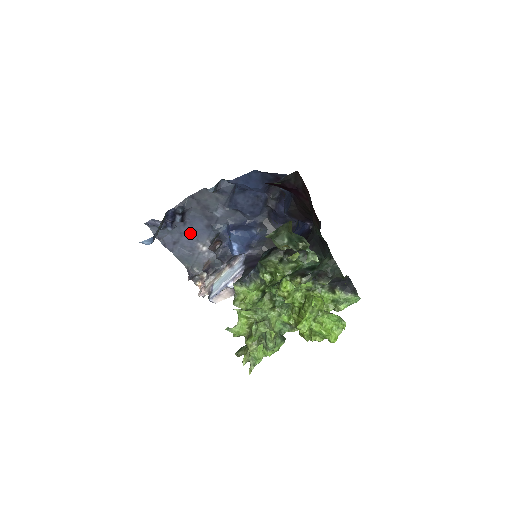
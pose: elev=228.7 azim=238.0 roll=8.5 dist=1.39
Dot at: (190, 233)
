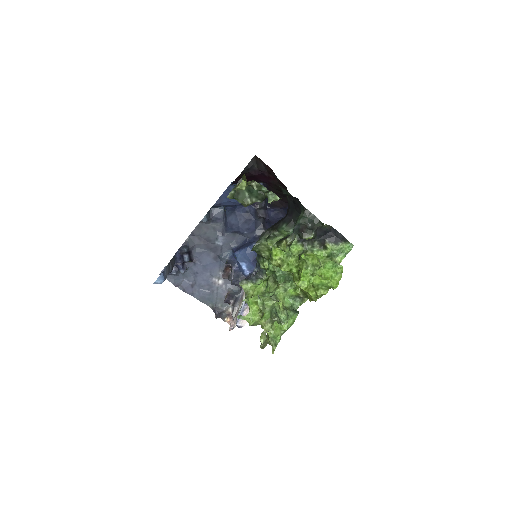
Dot at: (202, 271)
